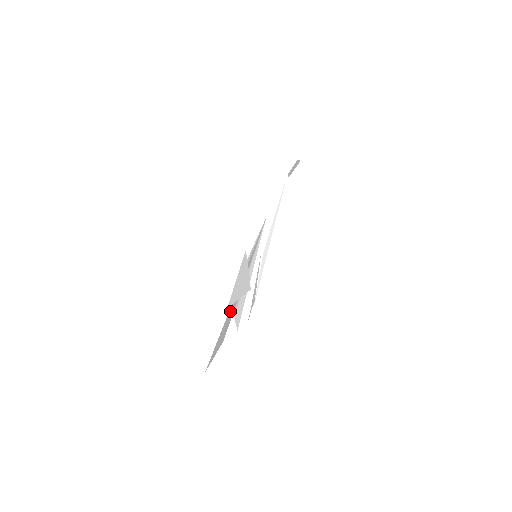
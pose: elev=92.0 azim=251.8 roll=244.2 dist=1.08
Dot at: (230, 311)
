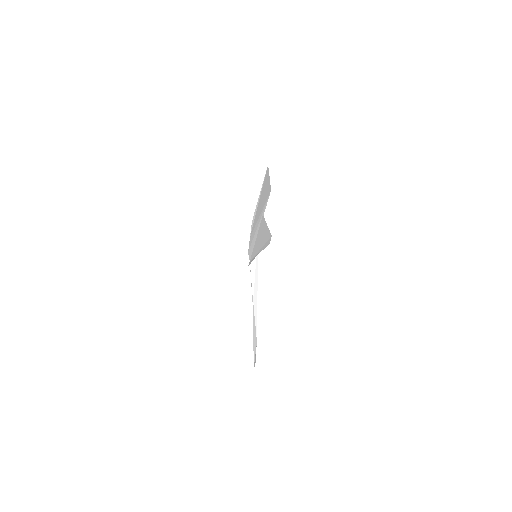
Dot at: occluded
